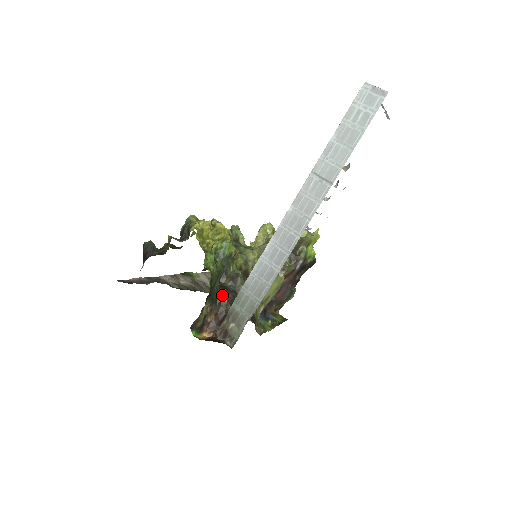
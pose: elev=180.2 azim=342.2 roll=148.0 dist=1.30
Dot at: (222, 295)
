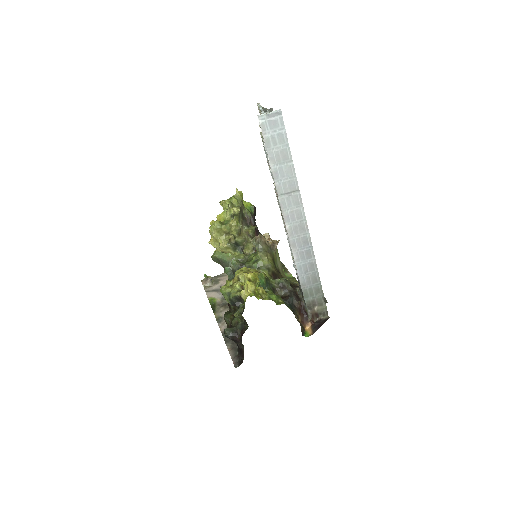
Dot at: (292, 302)
